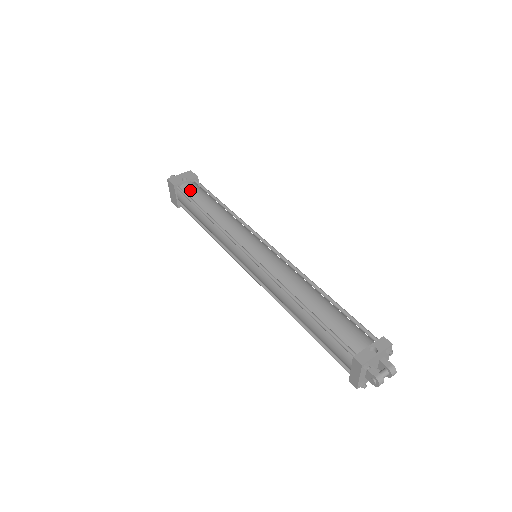
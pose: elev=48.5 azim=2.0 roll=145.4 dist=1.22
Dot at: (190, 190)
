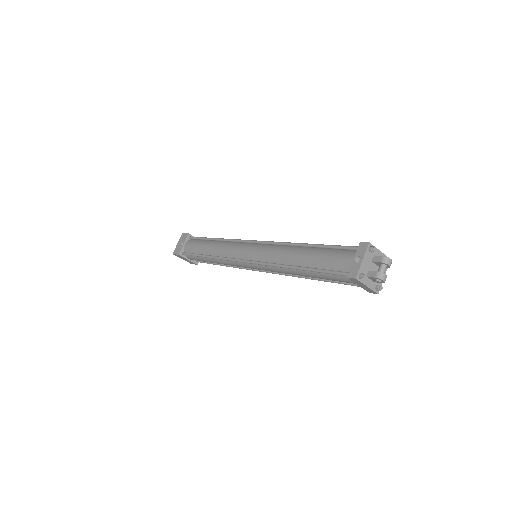
Dot at: (190, 248)
